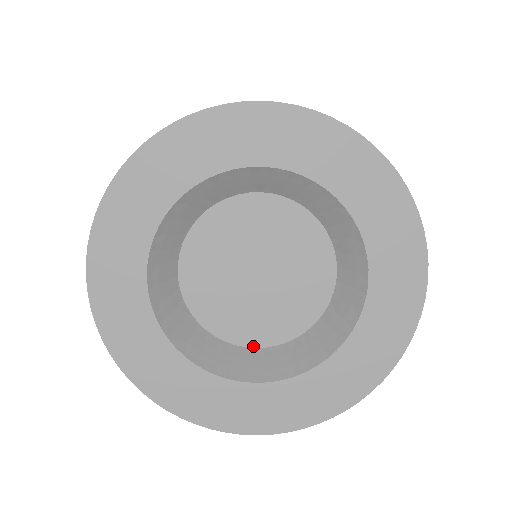
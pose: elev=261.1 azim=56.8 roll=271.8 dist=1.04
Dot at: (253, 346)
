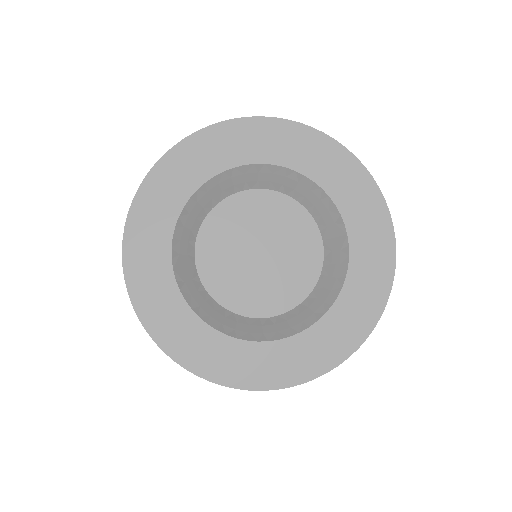
Dot at: (233, 311)
